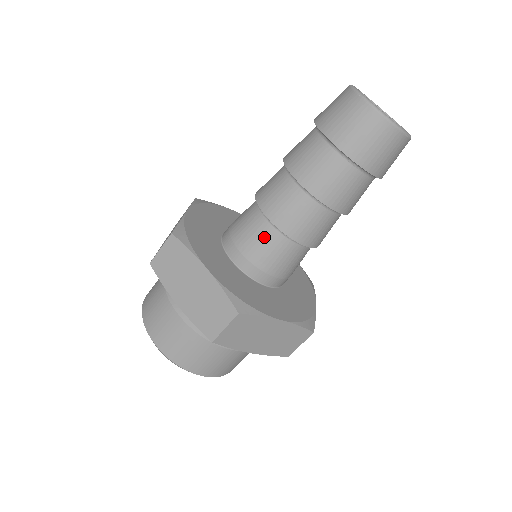
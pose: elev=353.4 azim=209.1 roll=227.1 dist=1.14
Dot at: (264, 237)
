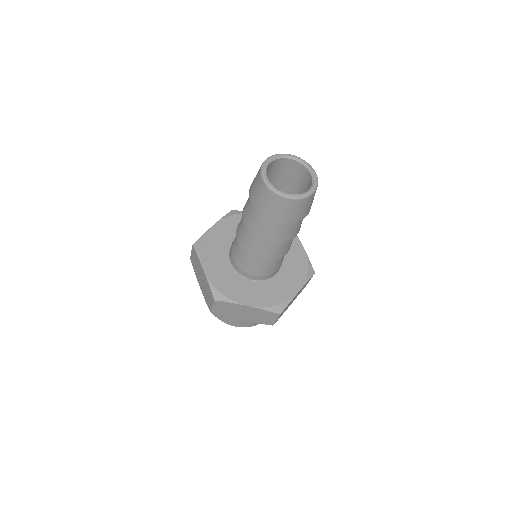
Dot at: (262, 265)
